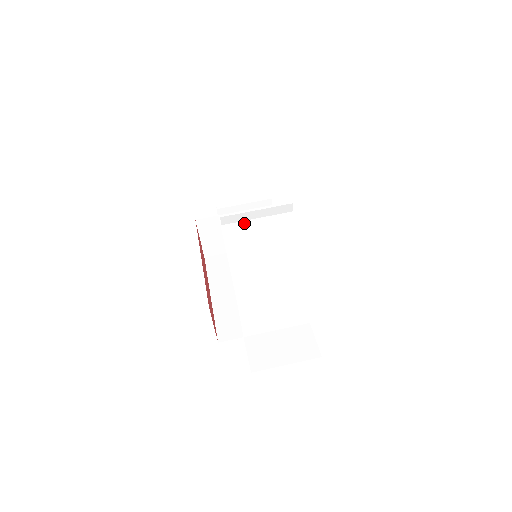
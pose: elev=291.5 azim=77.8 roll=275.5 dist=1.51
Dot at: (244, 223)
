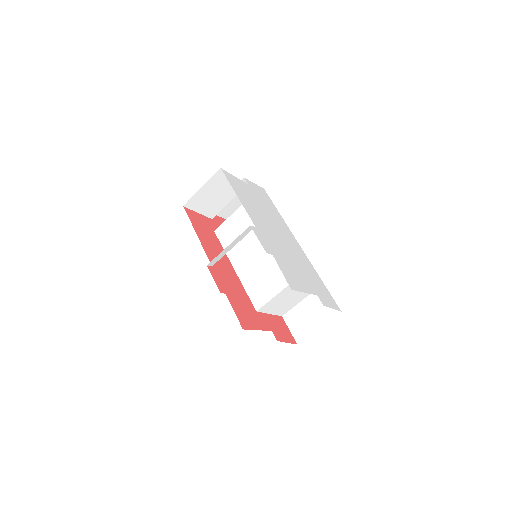
Dot at: (234, 231)
